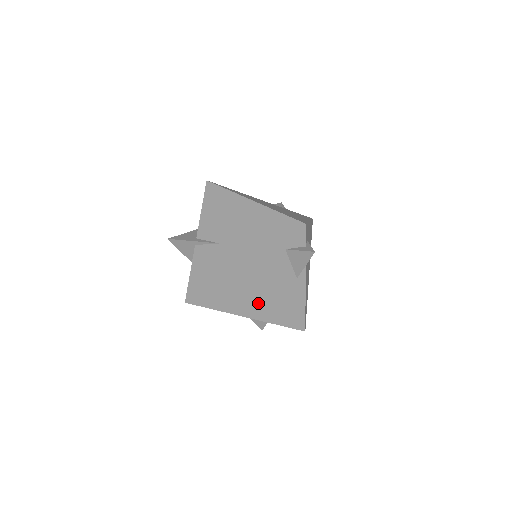
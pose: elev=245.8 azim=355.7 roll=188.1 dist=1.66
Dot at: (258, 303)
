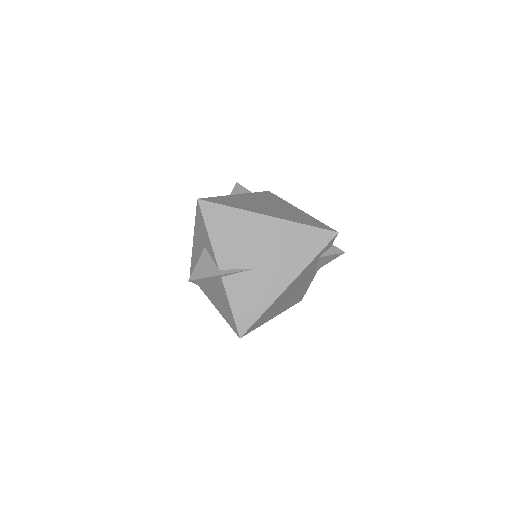
Dot at: (285, 303)
